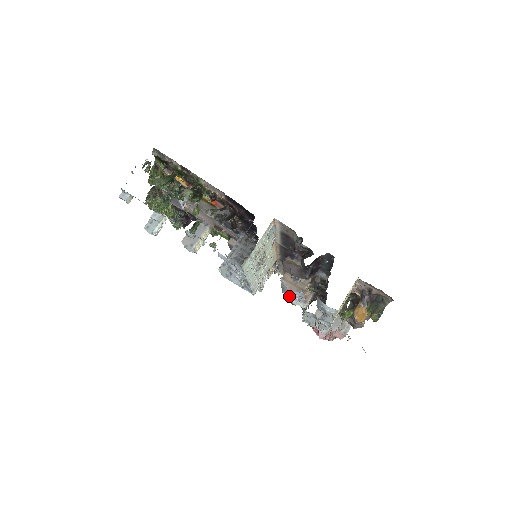
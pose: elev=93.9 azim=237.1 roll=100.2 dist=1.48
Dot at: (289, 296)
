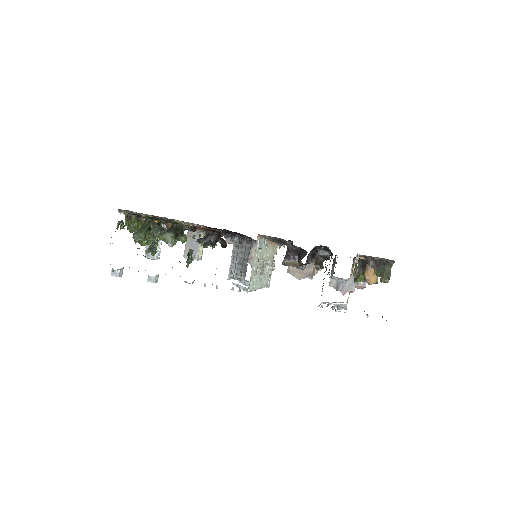
Dot at: occluded
